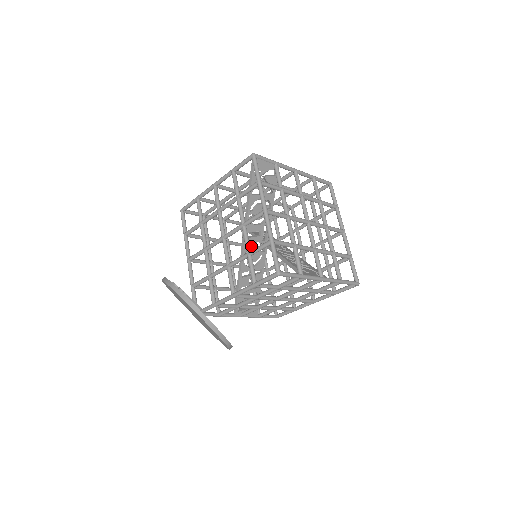
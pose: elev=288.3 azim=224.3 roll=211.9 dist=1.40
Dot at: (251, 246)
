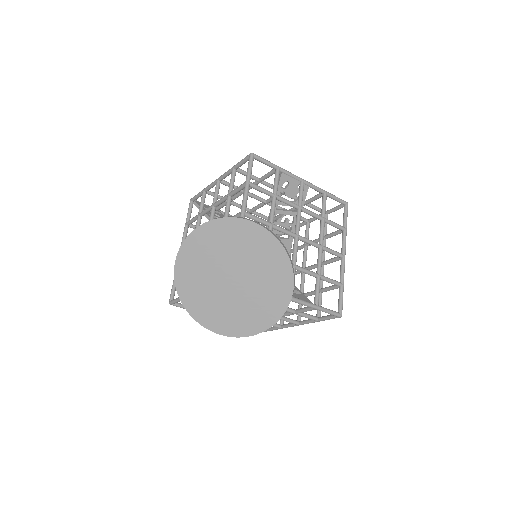
Dot at: occluded
